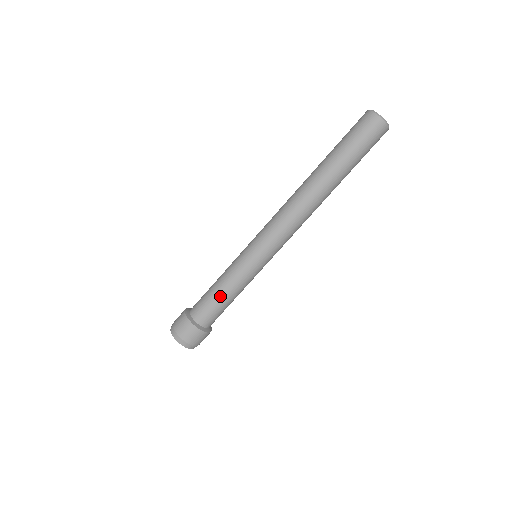
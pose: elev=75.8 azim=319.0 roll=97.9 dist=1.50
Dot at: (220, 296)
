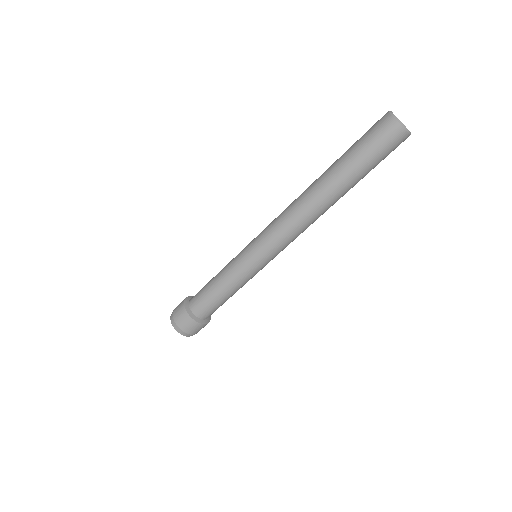
Dot at: (212, 285)
